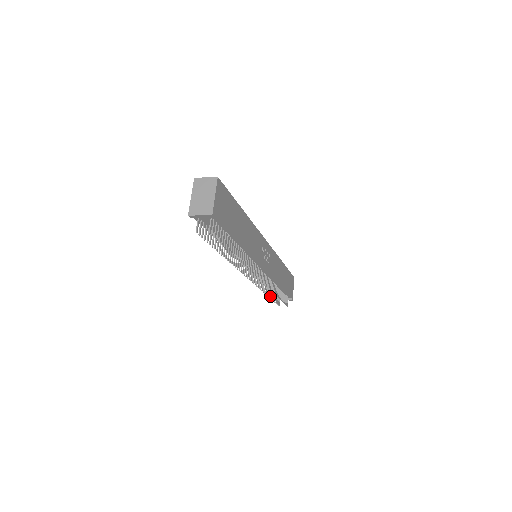
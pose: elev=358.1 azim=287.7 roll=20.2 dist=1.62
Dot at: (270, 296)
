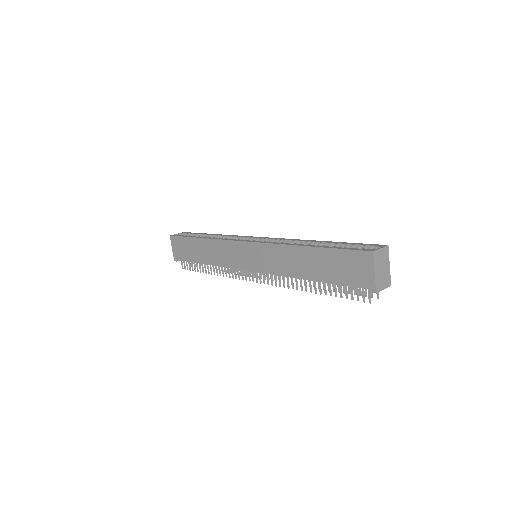
Dot at: (203, 270)
